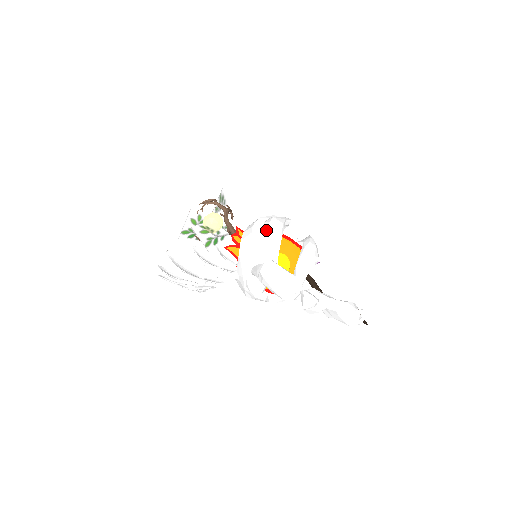
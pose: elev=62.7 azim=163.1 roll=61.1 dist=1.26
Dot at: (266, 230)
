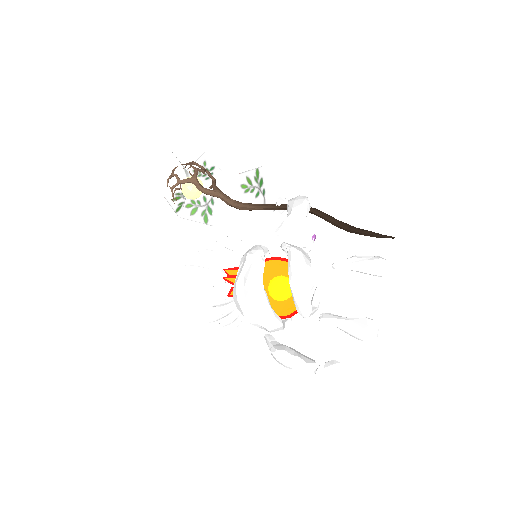
Dot at: (251, 305)
